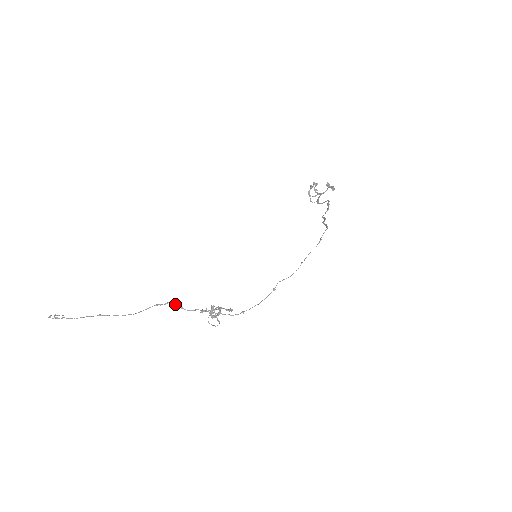
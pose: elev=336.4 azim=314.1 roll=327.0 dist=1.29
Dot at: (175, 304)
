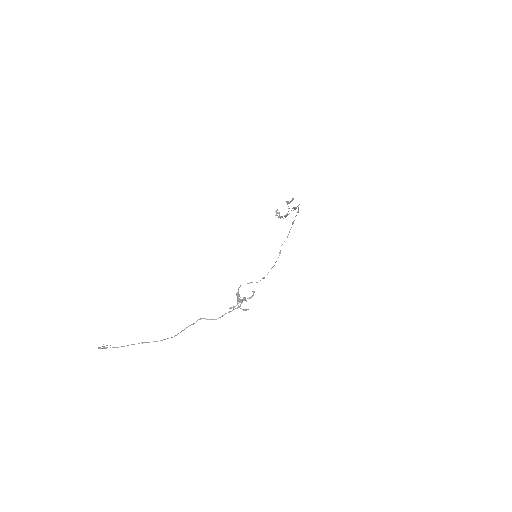
Dot at: (204, 318)
